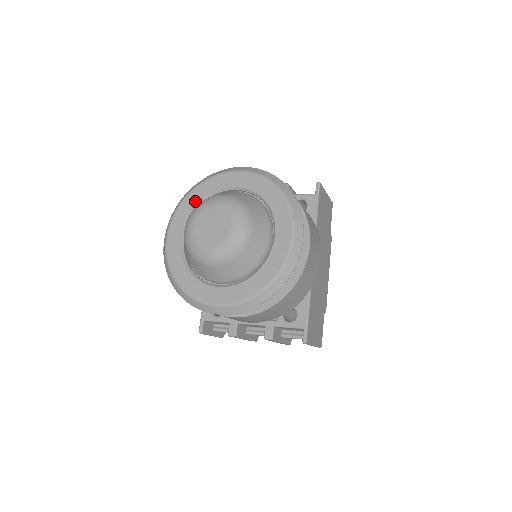
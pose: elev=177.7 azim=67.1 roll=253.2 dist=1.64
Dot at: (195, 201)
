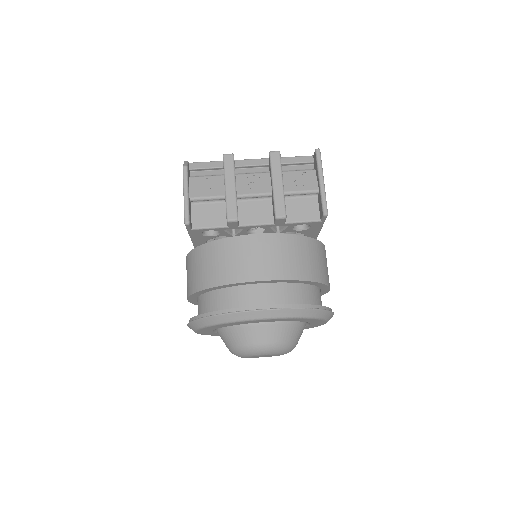
Dot at: (220, 327)
